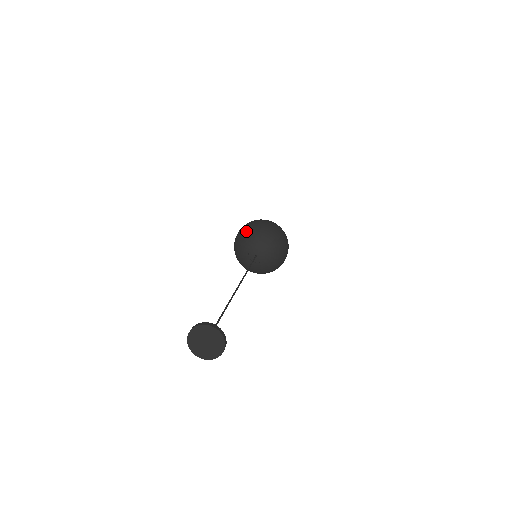
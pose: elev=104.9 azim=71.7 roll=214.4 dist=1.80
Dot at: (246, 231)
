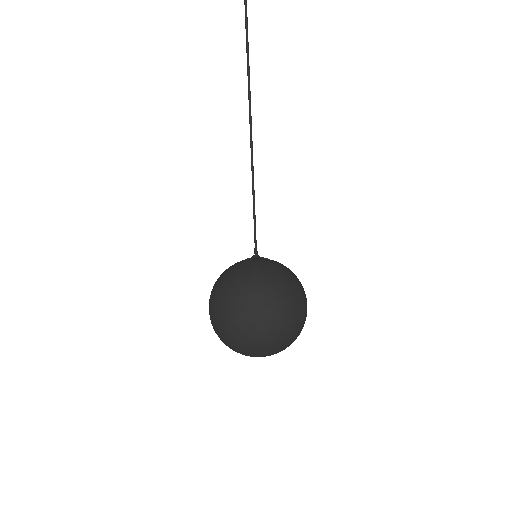
Dot at: occluded
